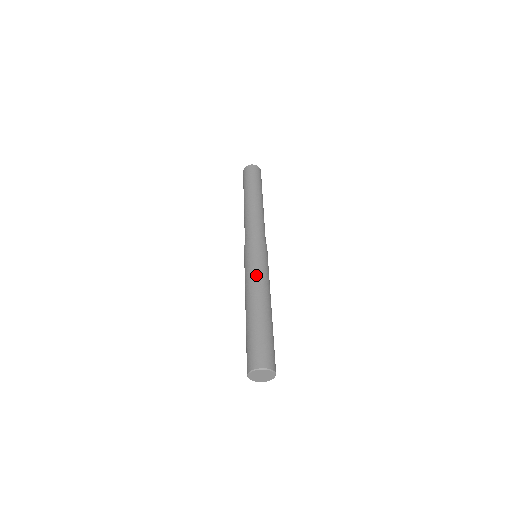
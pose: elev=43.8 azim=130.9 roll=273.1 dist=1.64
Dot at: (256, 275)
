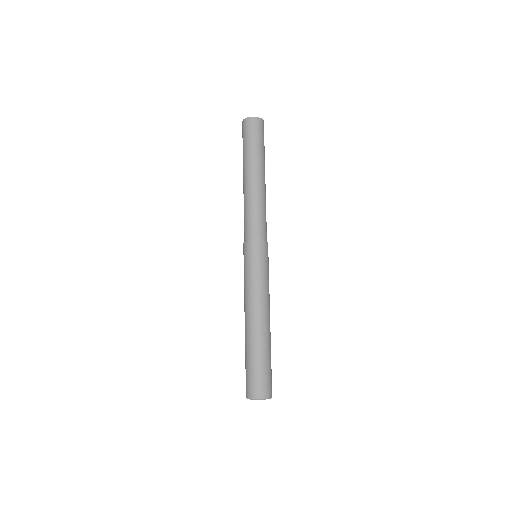
Dot at: (264, 291)
